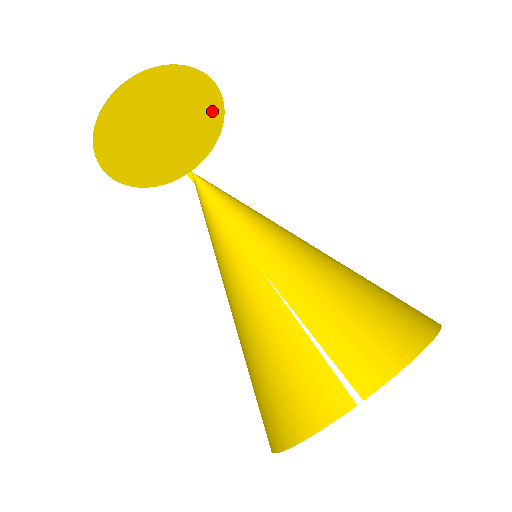
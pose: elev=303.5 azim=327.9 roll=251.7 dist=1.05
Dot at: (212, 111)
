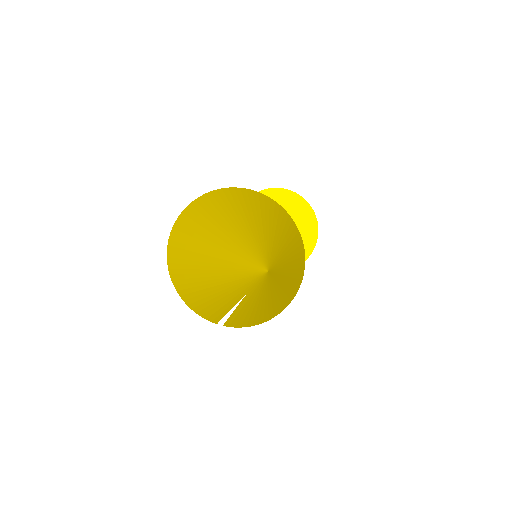
Dot at: (306, 246)
